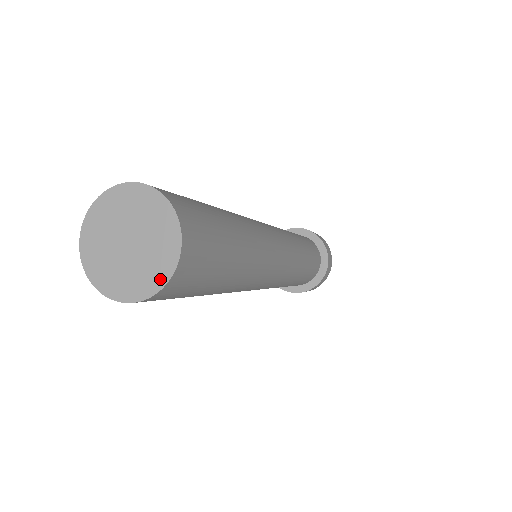
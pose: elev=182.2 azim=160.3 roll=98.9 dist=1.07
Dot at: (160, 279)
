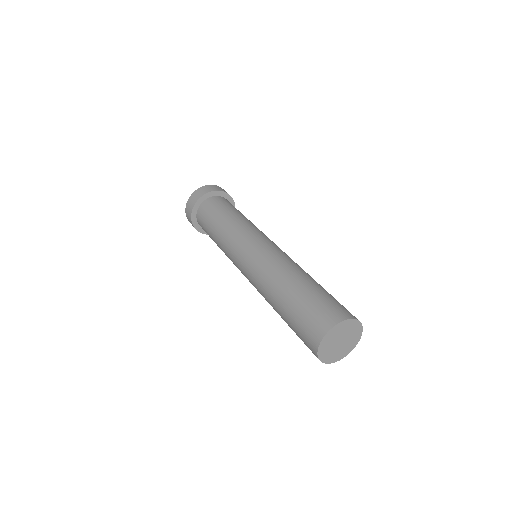
Dot at: (356, 342)
